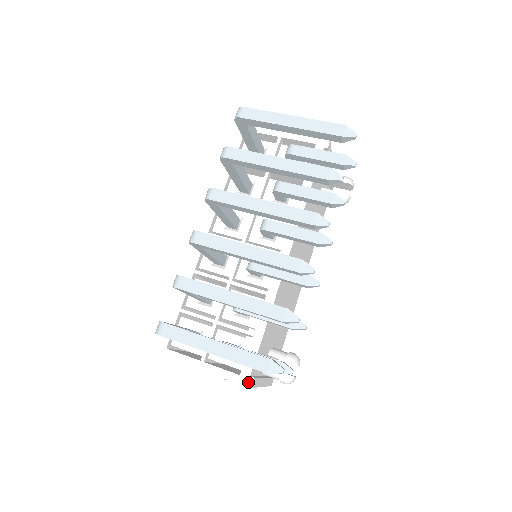
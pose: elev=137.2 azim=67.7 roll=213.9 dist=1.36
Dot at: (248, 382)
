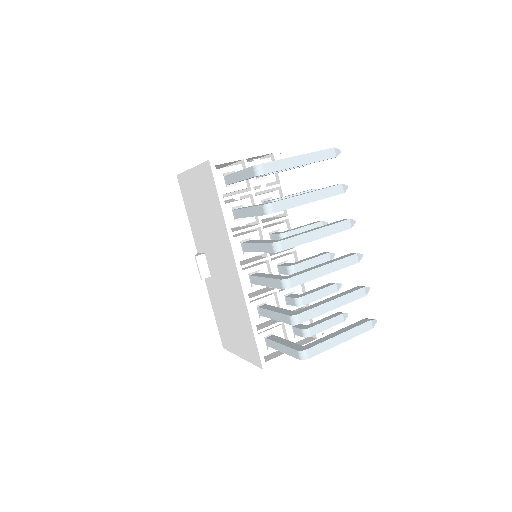
Dot at: occluded
